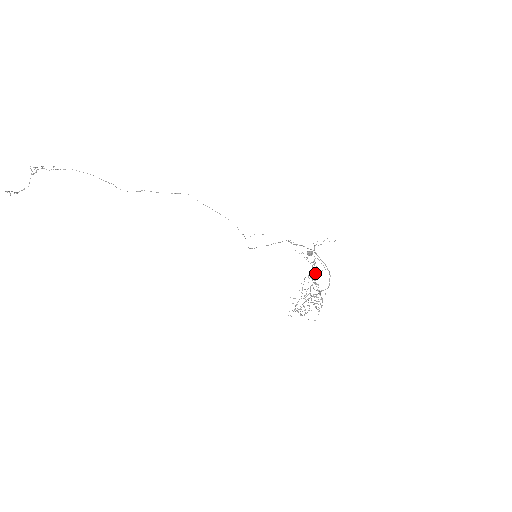
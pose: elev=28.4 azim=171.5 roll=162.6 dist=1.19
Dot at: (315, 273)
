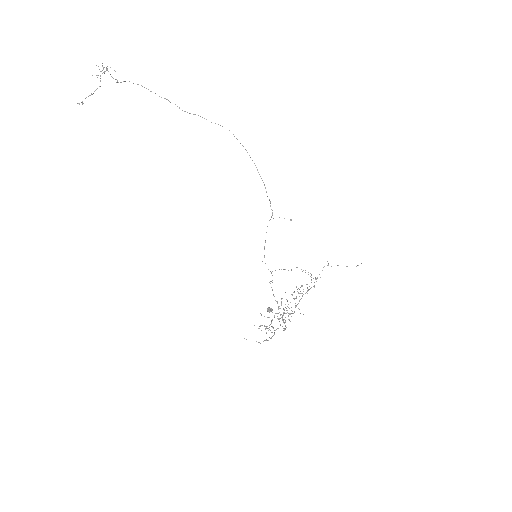
Dot at: (313, 286)
